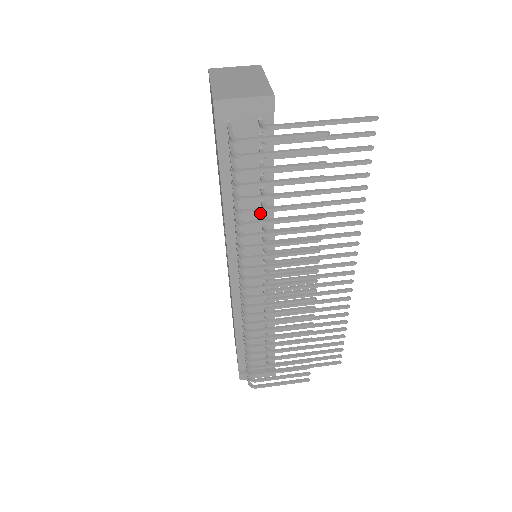
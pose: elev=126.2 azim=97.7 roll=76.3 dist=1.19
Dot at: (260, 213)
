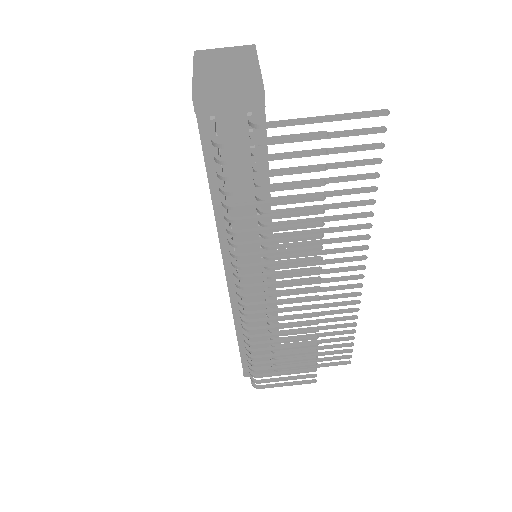
Dot at: occluded
